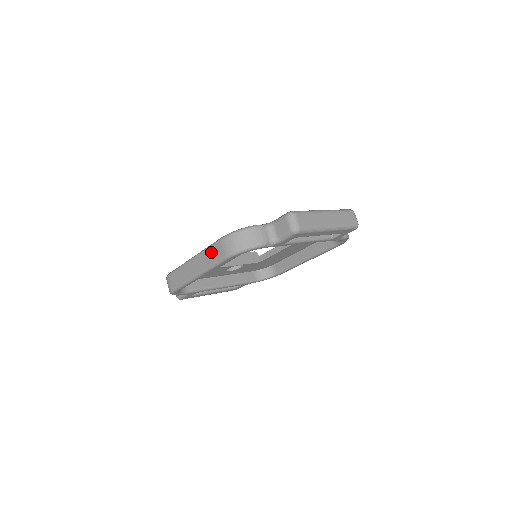
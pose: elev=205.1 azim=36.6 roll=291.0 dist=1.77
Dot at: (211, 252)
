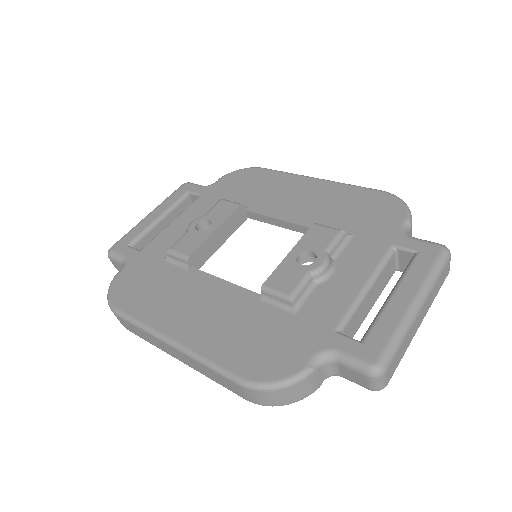
Dot at: (215, 375)
